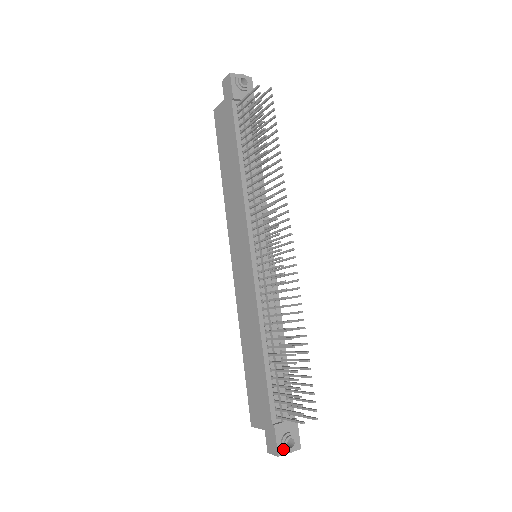
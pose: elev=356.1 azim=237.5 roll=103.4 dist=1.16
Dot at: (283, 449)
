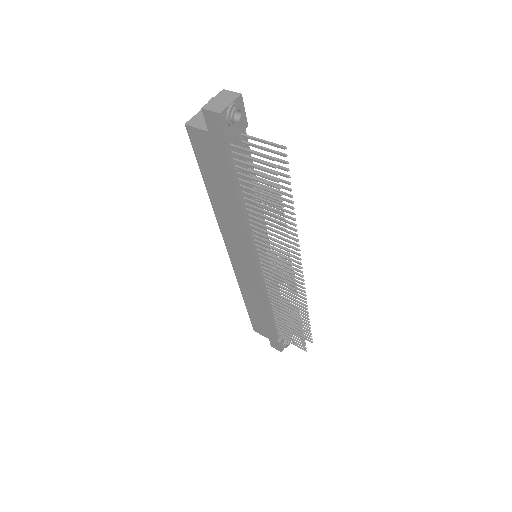
Dot at: occluded
